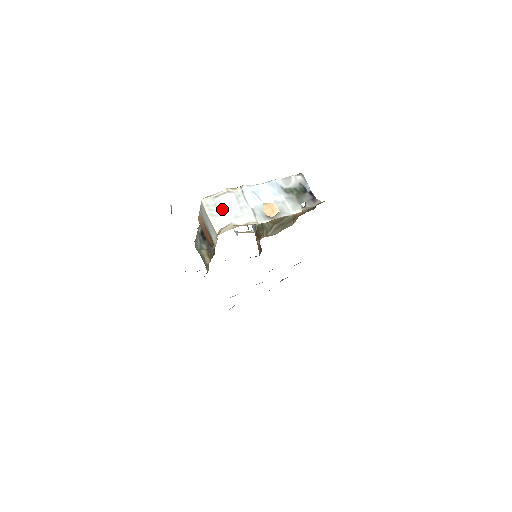
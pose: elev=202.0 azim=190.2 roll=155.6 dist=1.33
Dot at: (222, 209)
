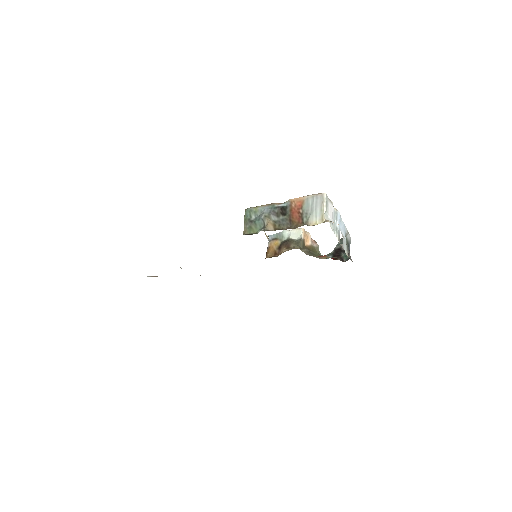
Dot at: (329, 210)
